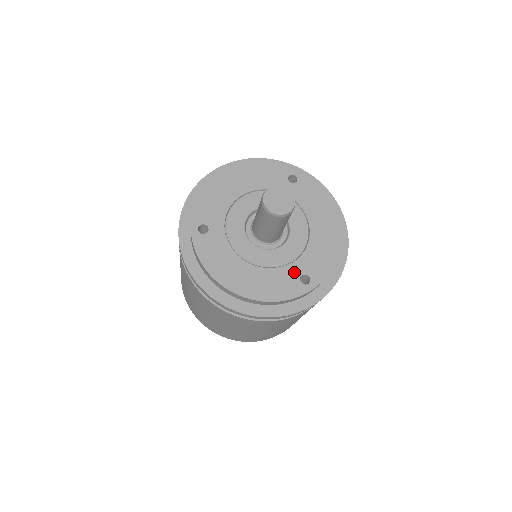
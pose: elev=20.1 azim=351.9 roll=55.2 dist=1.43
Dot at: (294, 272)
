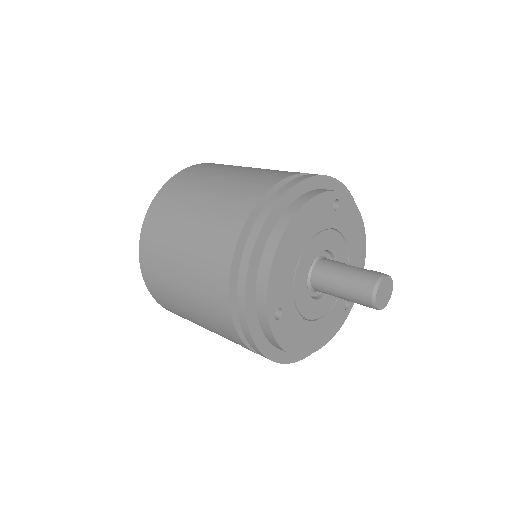
Dot at: (341, 304)
